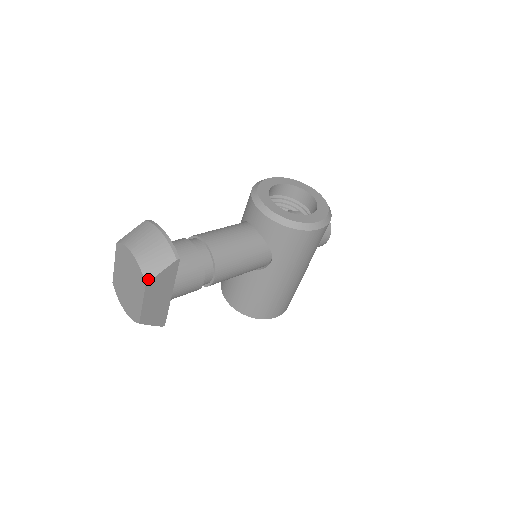
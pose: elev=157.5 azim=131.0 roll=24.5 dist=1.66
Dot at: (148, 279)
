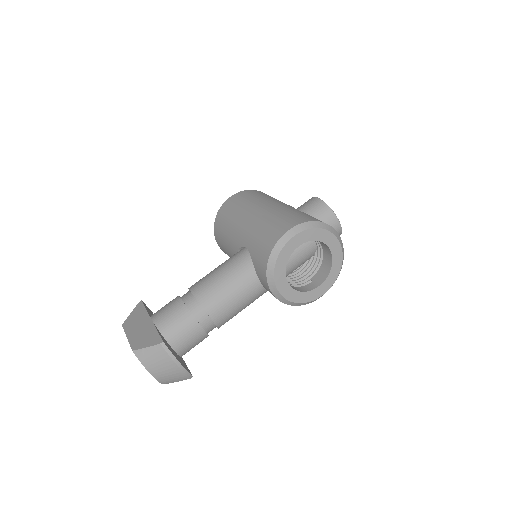
Dot at: occluded
